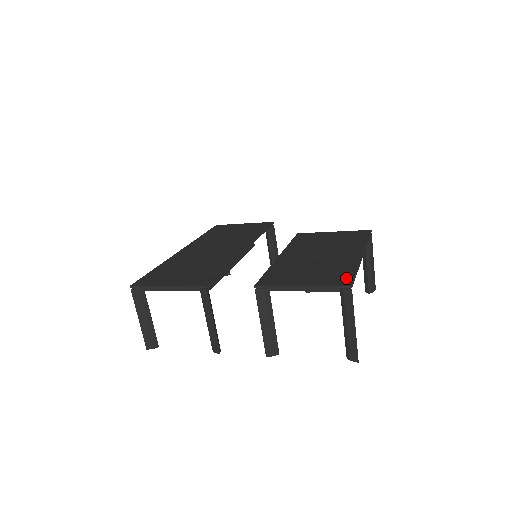
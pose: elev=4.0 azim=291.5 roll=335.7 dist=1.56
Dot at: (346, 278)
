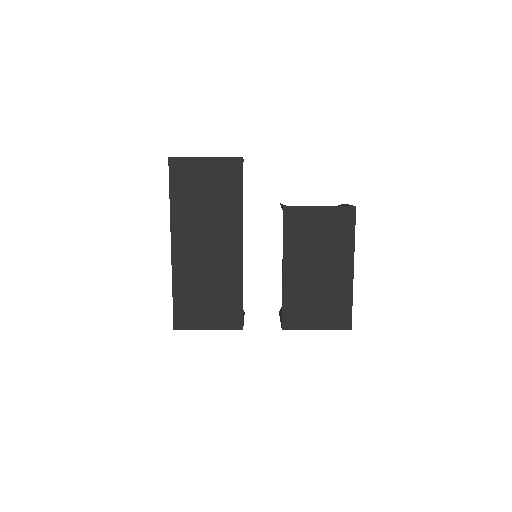
Dot at: (346, 319)
